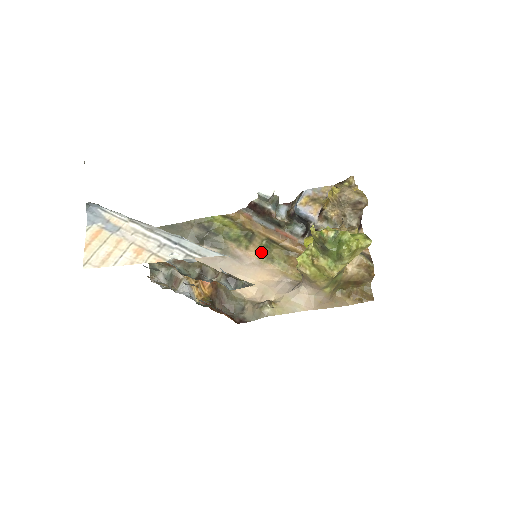
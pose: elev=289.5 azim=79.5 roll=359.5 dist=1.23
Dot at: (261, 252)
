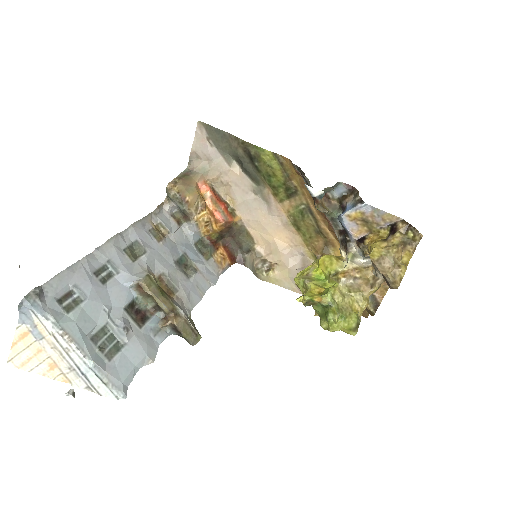
Dot at: (293, 214)
